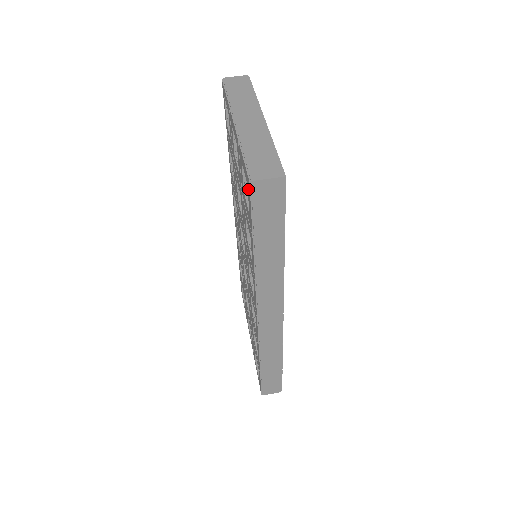
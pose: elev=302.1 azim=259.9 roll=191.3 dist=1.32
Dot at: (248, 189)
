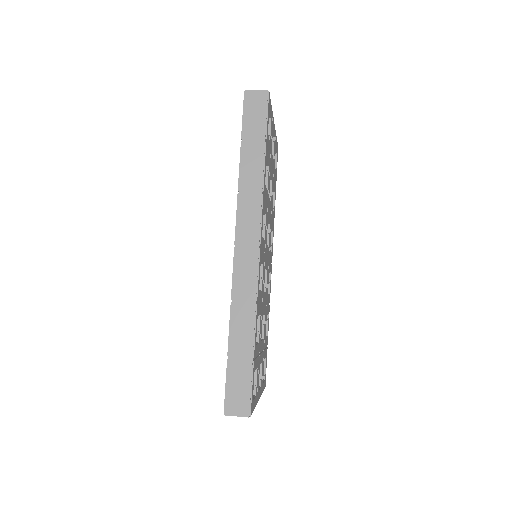
Dot at: occluded
